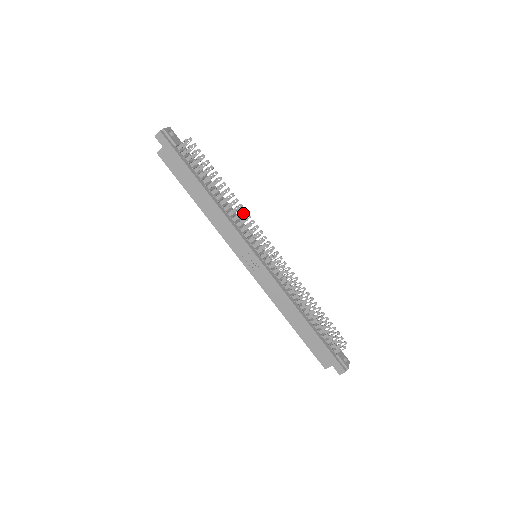
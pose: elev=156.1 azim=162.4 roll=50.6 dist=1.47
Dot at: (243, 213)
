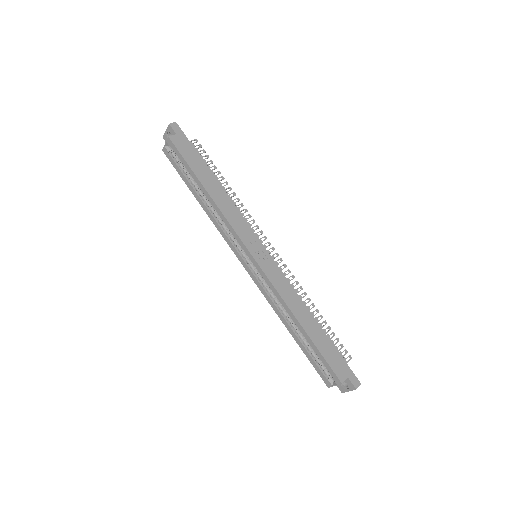
Dot at: (247, 210)
